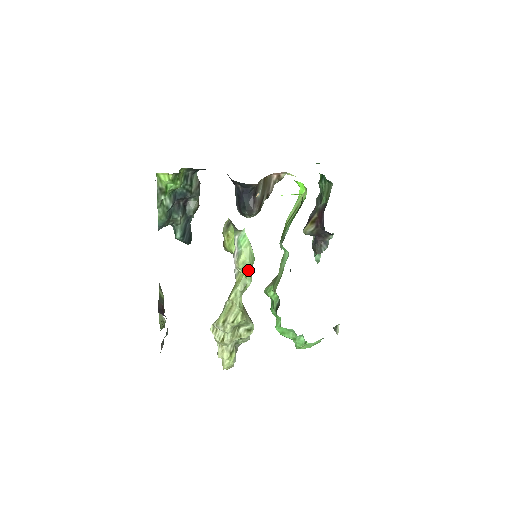
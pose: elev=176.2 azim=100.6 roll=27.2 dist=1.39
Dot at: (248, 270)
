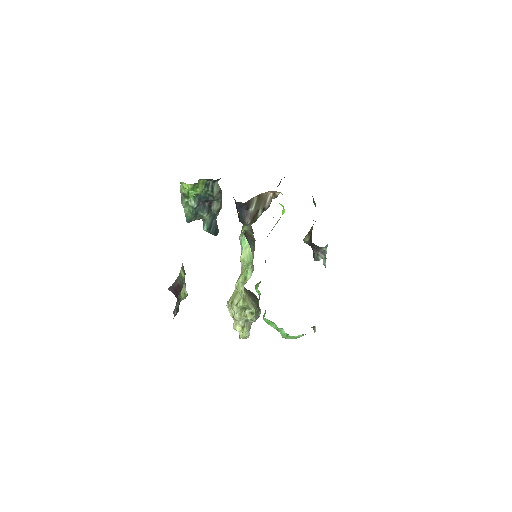
Dot at: (247, 267)
